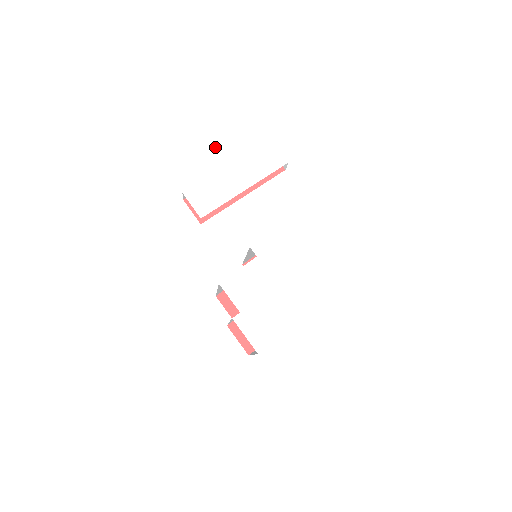
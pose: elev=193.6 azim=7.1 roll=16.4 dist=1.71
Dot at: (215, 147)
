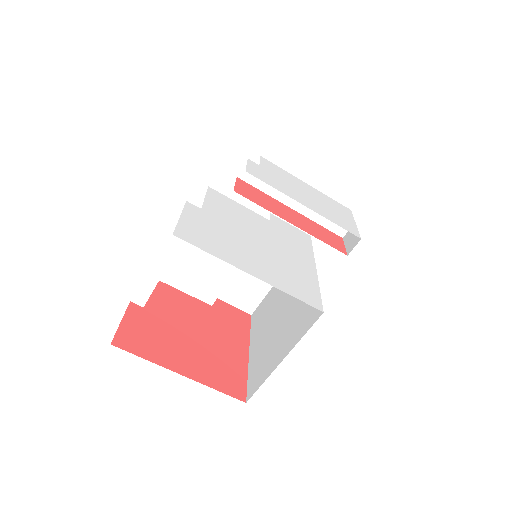
Dot at: (302, 182)
